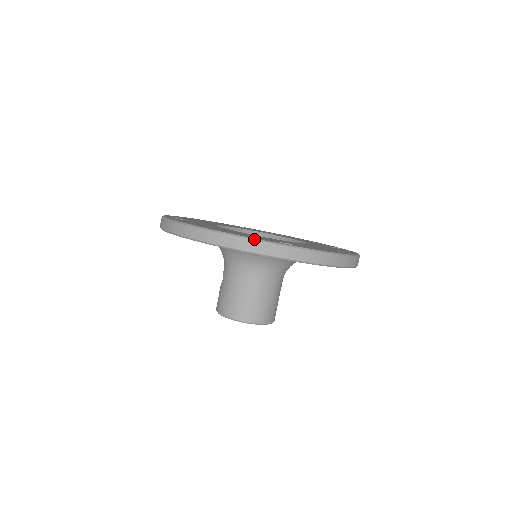
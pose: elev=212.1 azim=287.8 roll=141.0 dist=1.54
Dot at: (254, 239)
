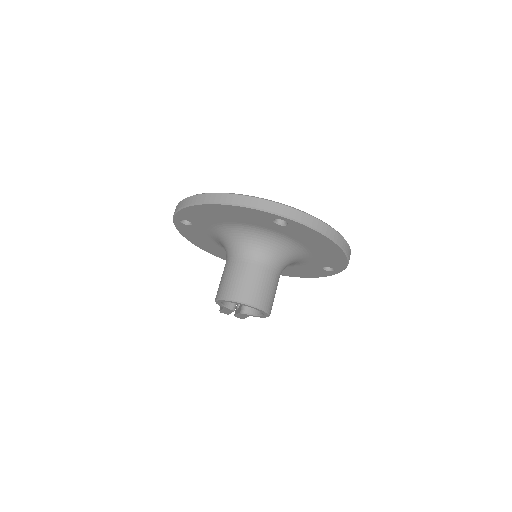
Dot at: (255, 197)
